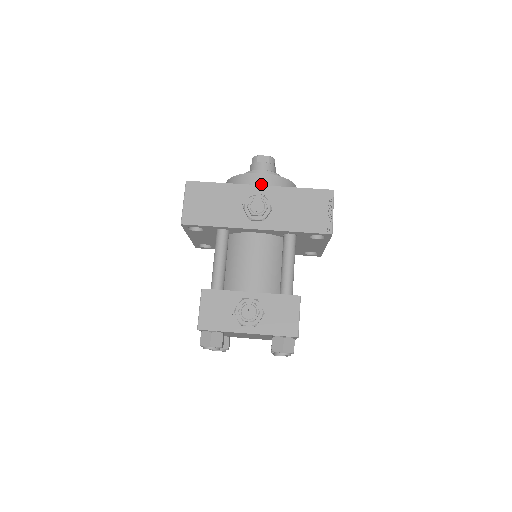
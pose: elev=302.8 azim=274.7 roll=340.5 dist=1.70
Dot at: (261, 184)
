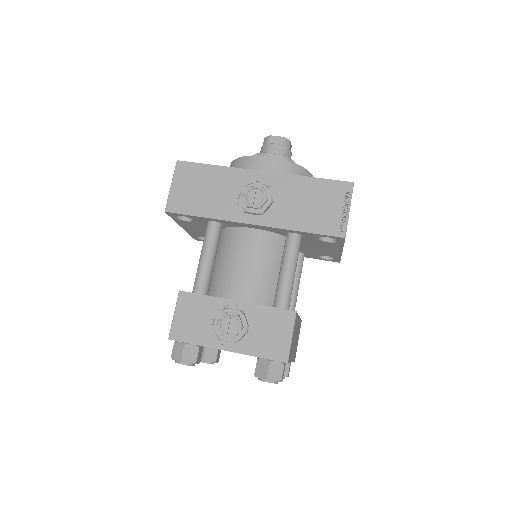
Dot at: (266, 170)
